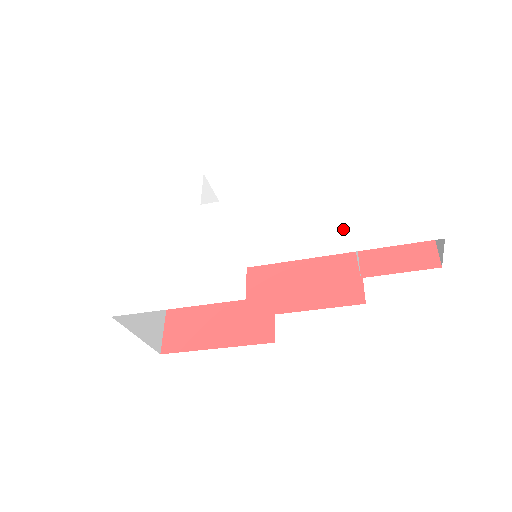
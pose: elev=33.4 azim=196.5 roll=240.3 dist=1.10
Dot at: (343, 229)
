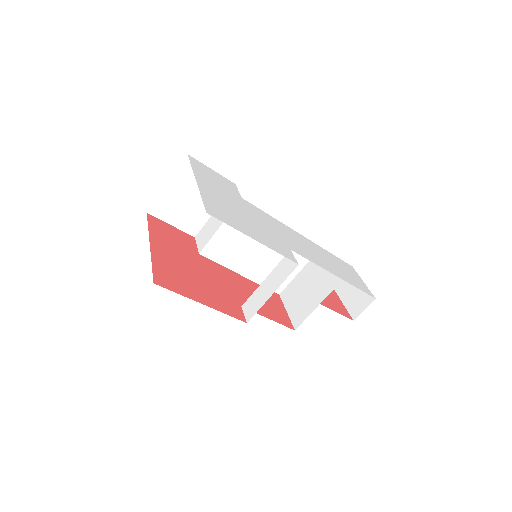
Dot at: (332, 266)
